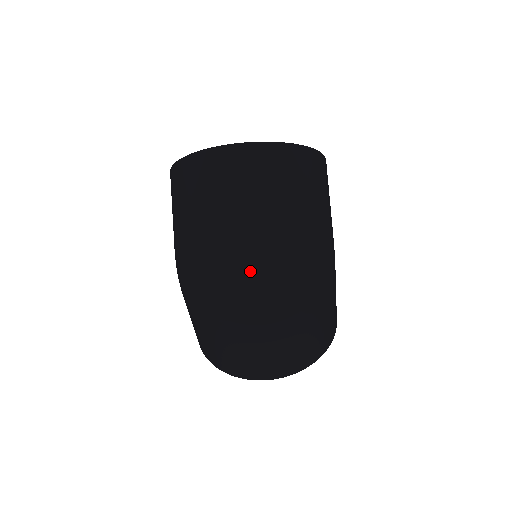
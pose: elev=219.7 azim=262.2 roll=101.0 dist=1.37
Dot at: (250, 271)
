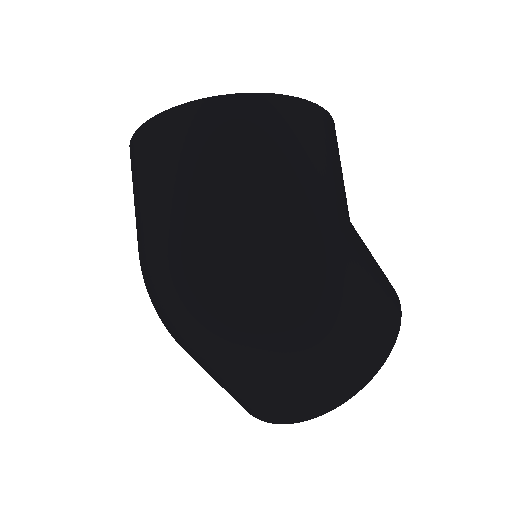
Dot at: (171, 285)
